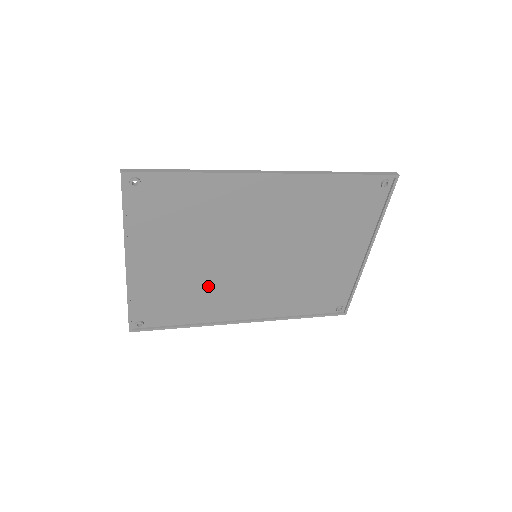
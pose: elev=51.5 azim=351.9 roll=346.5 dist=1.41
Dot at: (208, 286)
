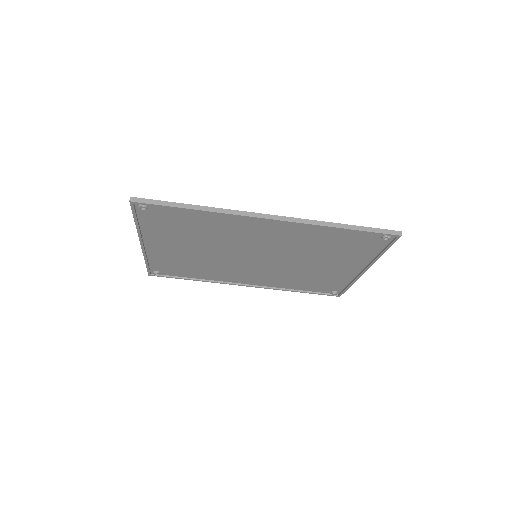
Dot at: (213, 264)
